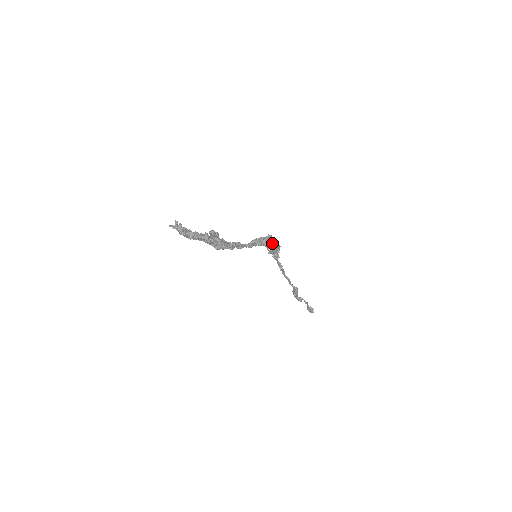
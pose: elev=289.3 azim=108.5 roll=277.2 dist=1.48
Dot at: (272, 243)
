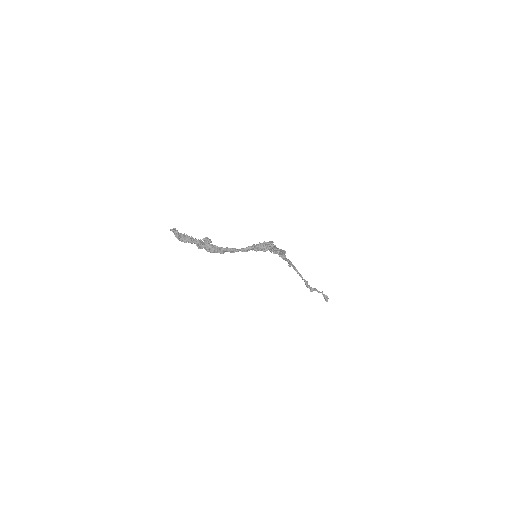
Dot at: (274, 248)
